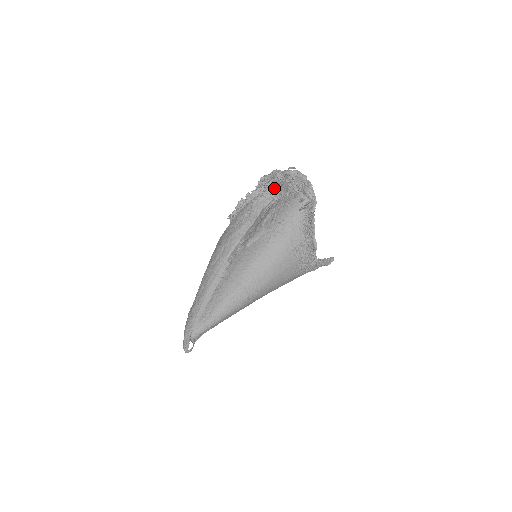
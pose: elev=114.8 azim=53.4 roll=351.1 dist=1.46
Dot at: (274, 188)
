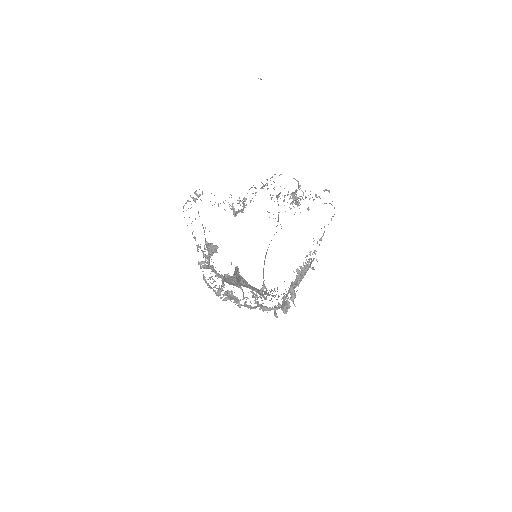
Dot at: (225, 274)
